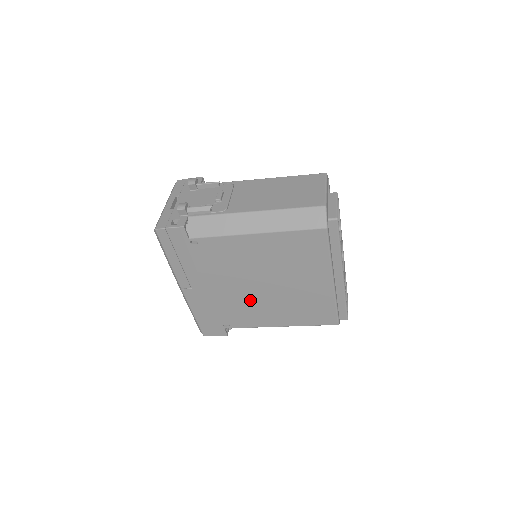
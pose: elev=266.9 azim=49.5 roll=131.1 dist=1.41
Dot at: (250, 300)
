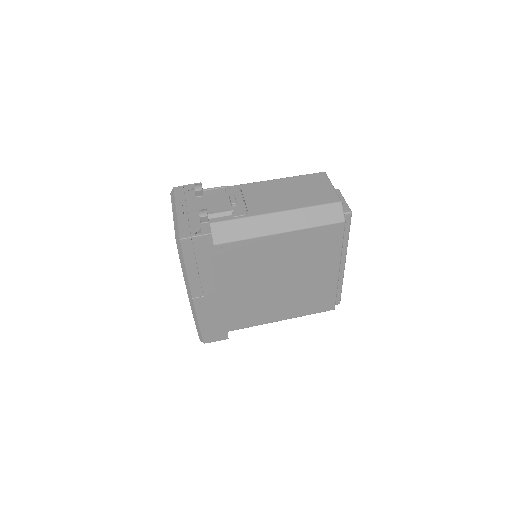
Dot at: (260, 299)
